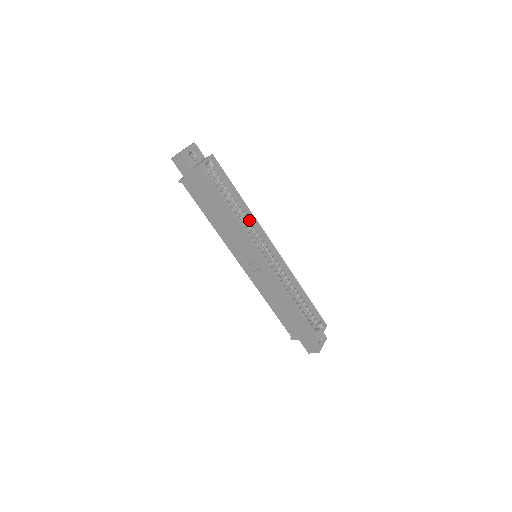
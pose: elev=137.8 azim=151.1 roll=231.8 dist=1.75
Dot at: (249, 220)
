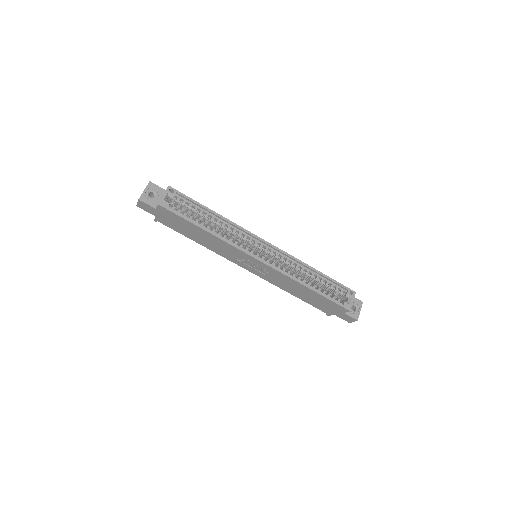
Dot at: (232, 228)
